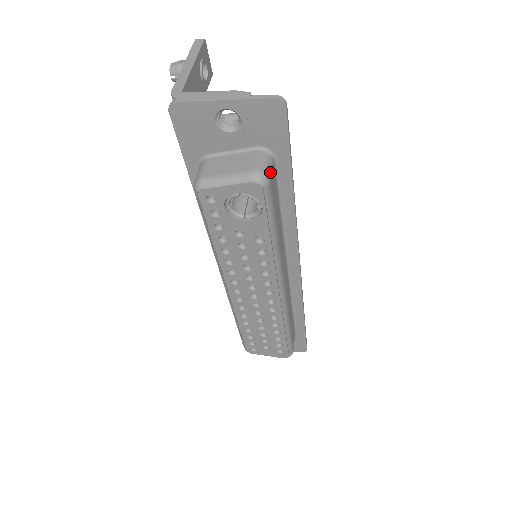
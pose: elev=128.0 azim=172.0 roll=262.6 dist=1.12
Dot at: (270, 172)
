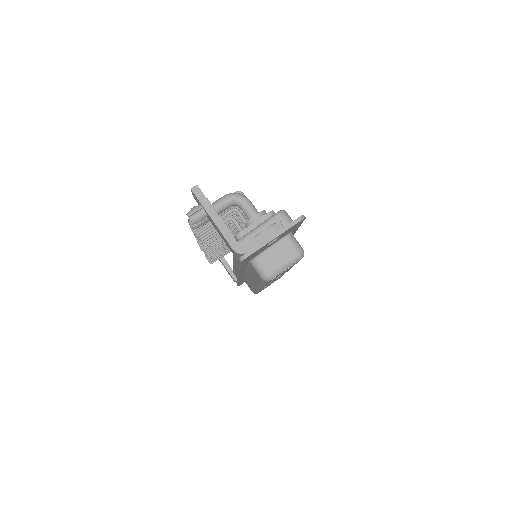
Dot at: (300, 245)
